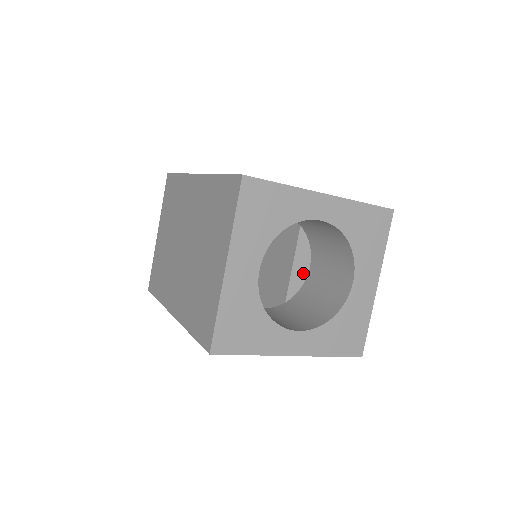
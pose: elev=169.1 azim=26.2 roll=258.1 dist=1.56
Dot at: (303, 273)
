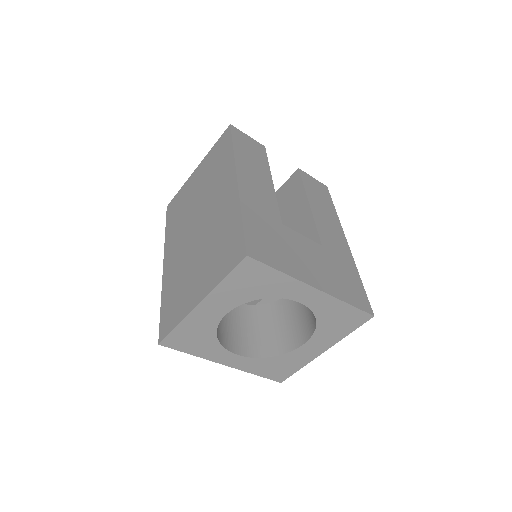
Dot at: occluded
